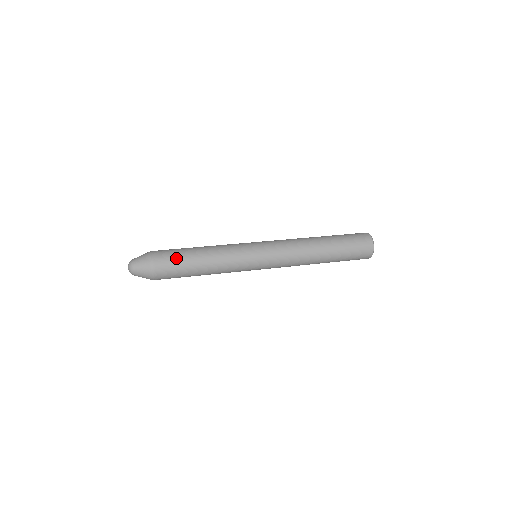
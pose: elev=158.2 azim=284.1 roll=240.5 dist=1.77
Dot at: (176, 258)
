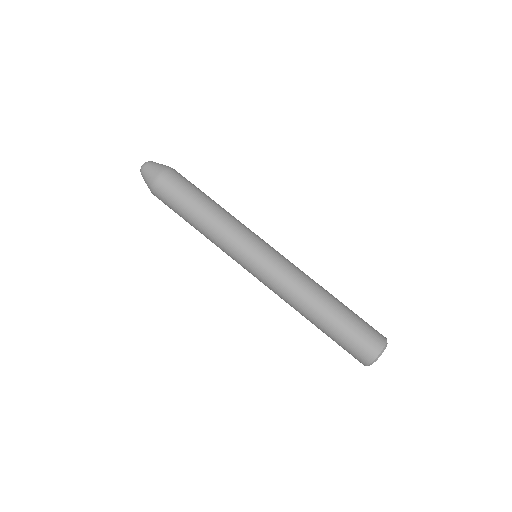
Dot at: (182, 190)
